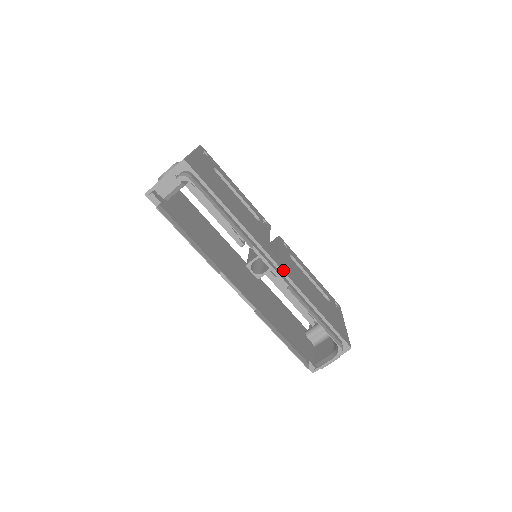
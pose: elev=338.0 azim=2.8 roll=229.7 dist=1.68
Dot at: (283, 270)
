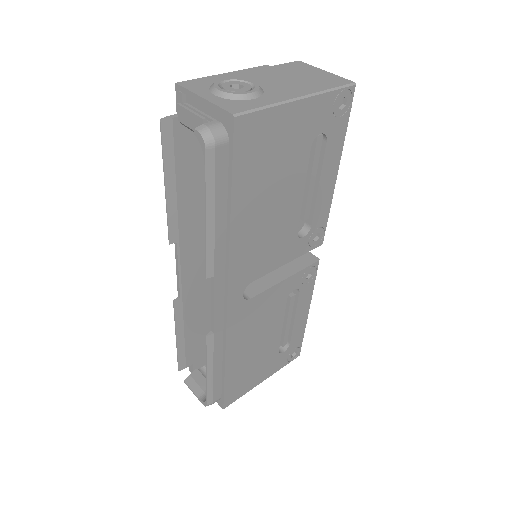
Dot at: (229, 317)
